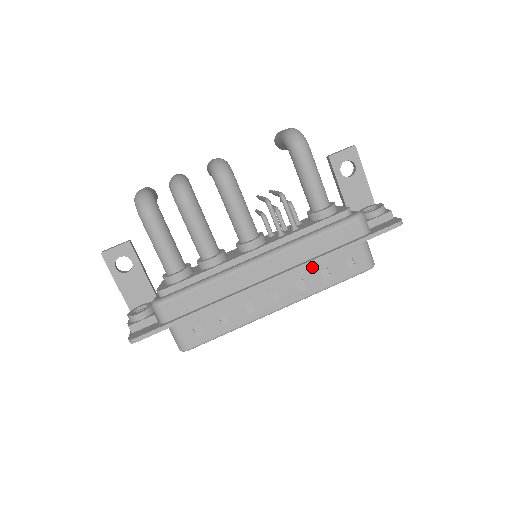
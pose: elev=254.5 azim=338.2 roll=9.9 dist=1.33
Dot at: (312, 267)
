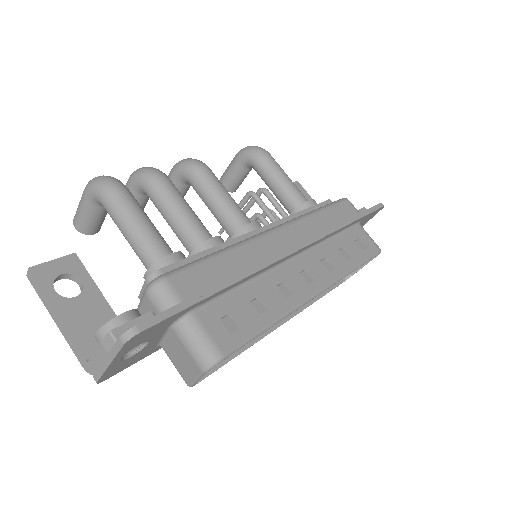
Dot at: (329, 245)
